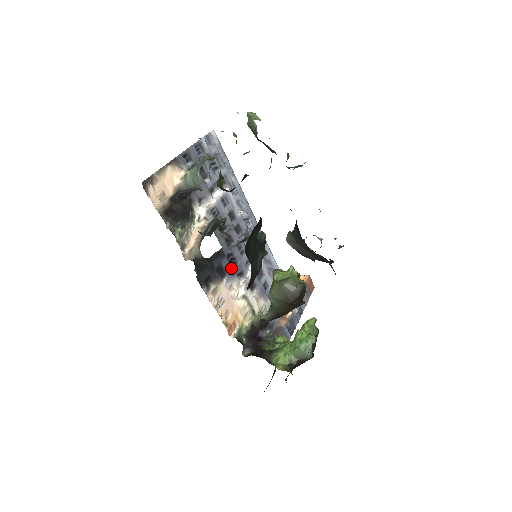
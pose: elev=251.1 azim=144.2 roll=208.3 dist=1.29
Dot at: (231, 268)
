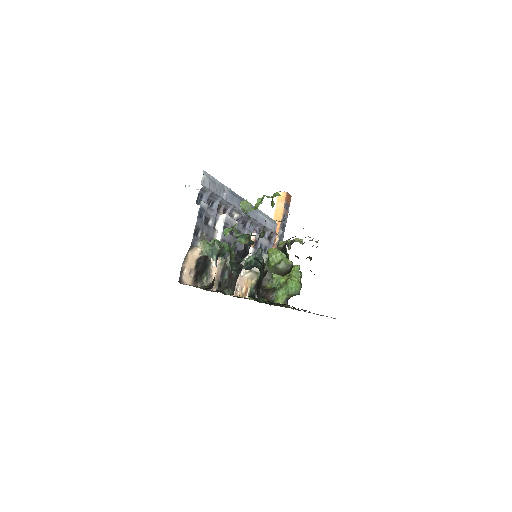
Dot at: occluded
